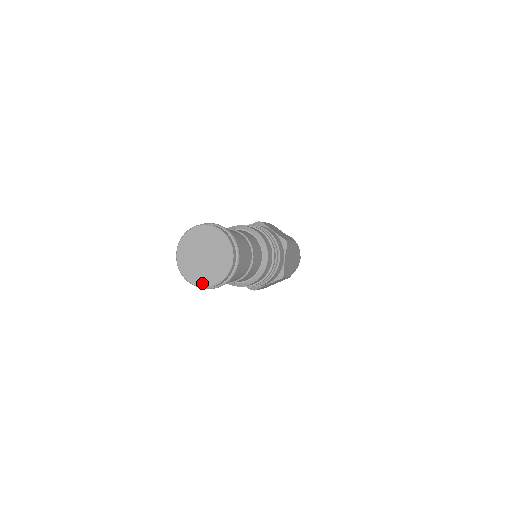
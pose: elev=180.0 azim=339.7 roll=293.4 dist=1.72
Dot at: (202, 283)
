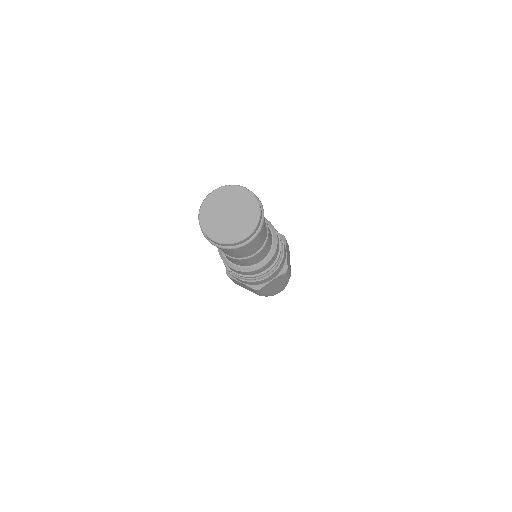
Dot at: (231, 239)
